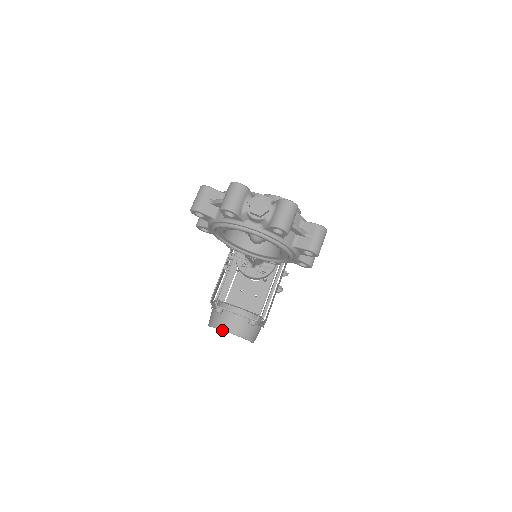
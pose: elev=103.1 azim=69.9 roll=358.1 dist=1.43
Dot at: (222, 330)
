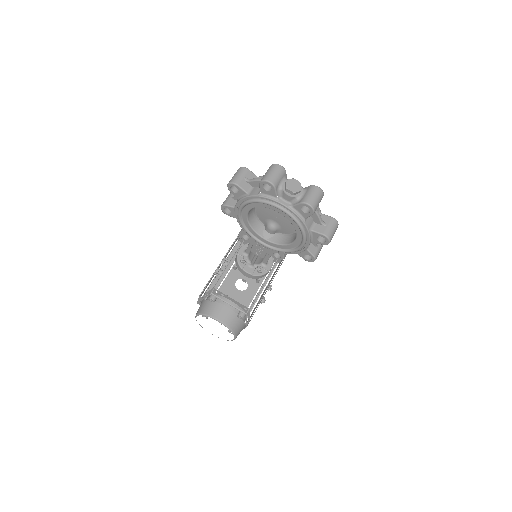
Dot at: (212, 318)
